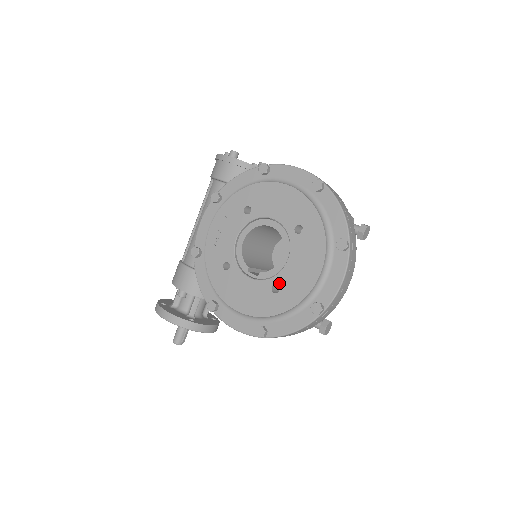
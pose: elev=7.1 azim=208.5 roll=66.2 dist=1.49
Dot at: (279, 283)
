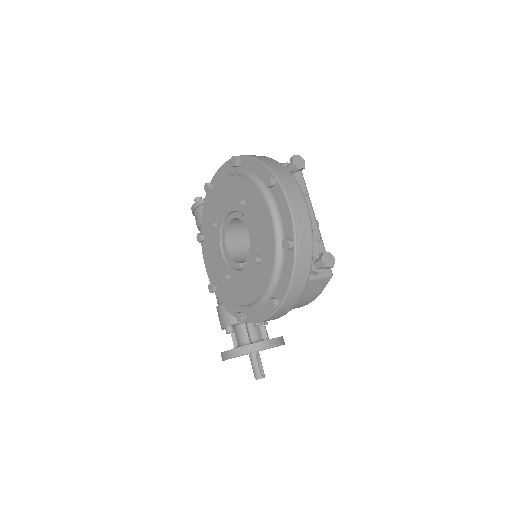
Dot at: (257, 253)
